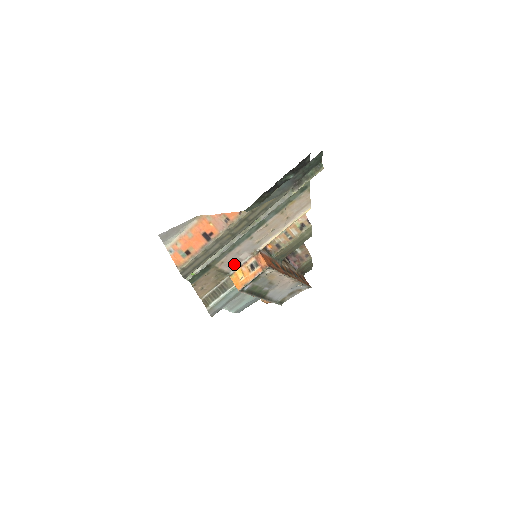
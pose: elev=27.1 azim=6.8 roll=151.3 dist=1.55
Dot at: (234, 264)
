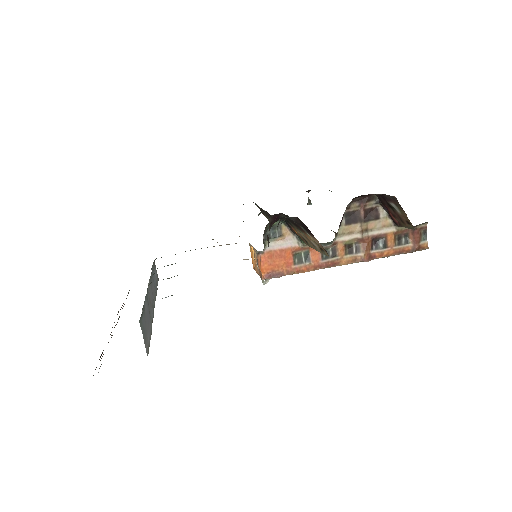
Dot at: occluded
